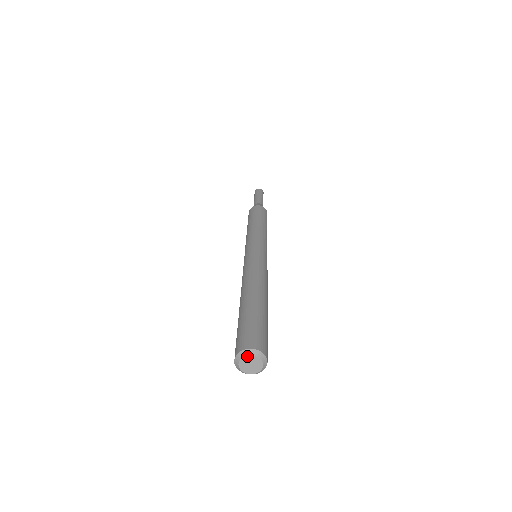
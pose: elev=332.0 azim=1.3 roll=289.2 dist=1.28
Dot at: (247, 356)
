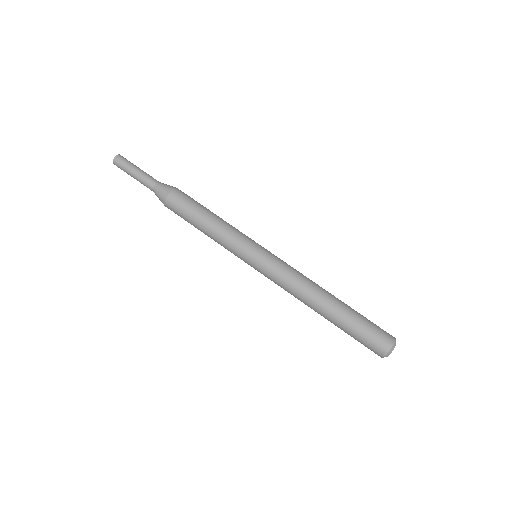
Dot at: occluded
